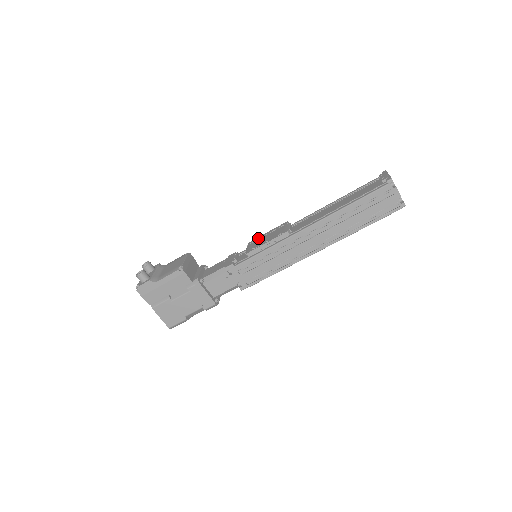
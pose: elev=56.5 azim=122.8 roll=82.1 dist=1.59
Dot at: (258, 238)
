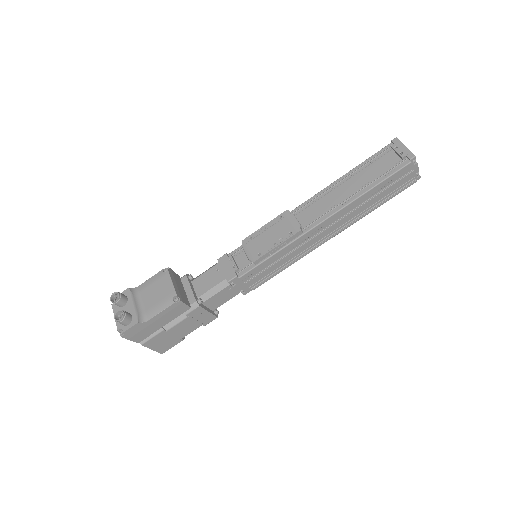
Dot at: (255, 236)
